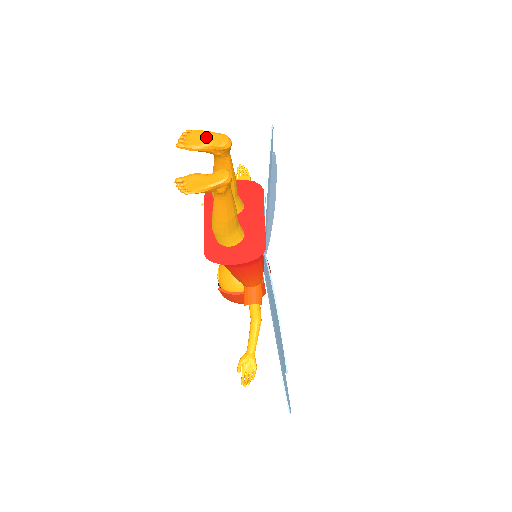
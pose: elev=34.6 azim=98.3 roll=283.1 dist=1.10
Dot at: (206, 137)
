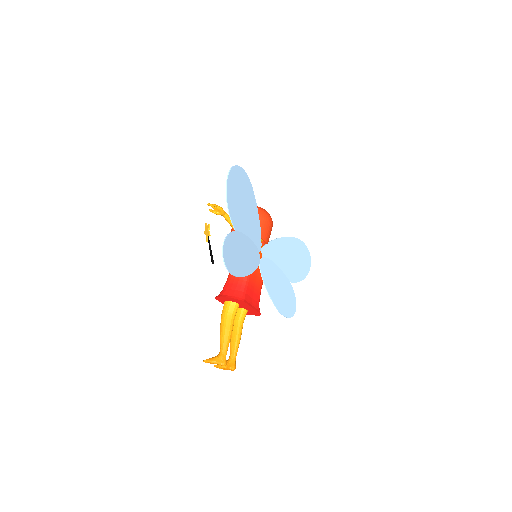
Dot at: occluded
